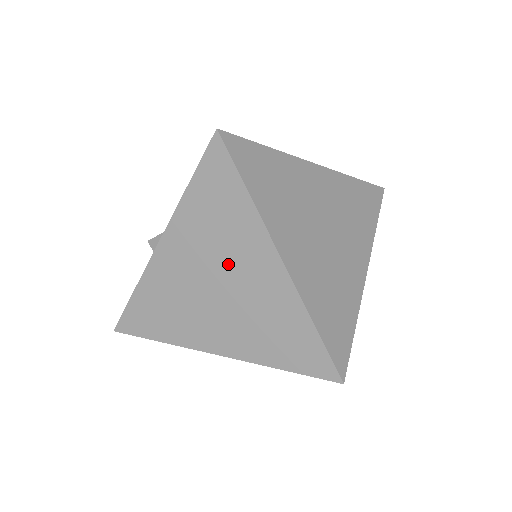
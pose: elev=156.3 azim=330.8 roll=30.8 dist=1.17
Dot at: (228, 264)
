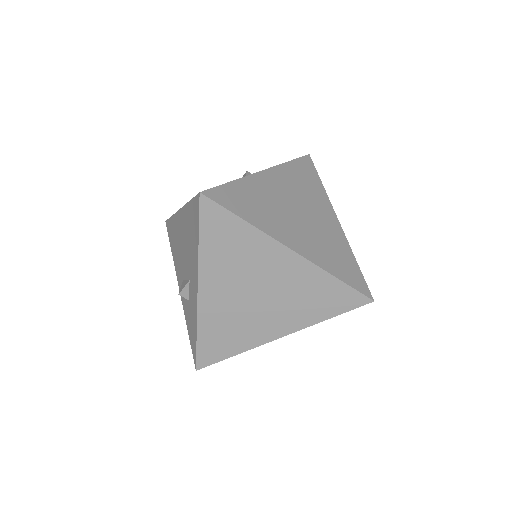
Dot at: (256, 275)
